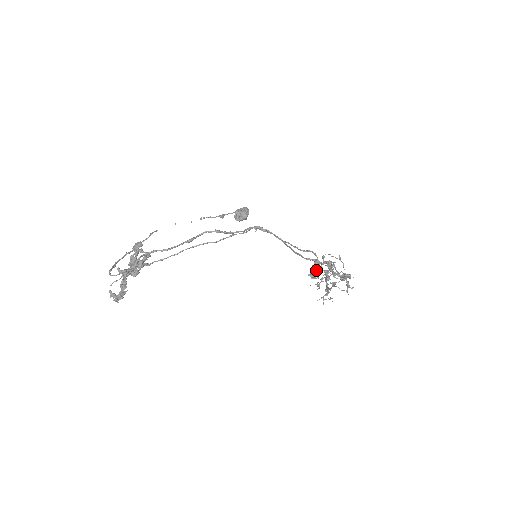
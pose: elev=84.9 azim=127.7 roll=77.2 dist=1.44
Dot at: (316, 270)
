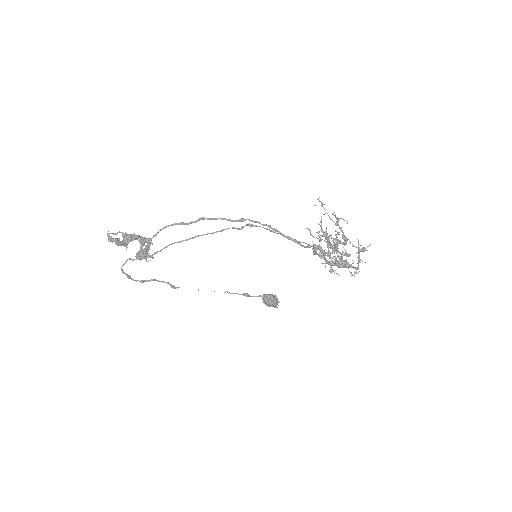
Dot at: (328, 261)
